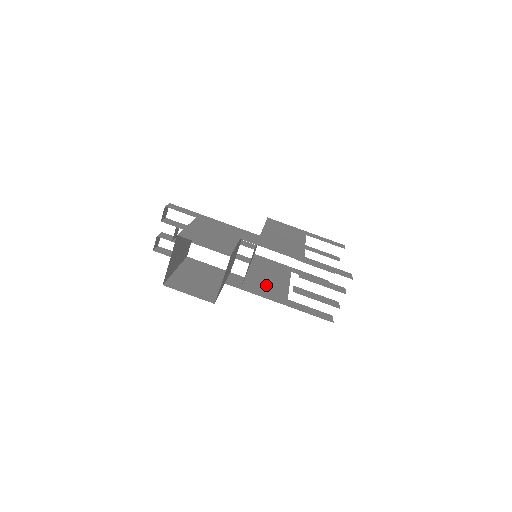
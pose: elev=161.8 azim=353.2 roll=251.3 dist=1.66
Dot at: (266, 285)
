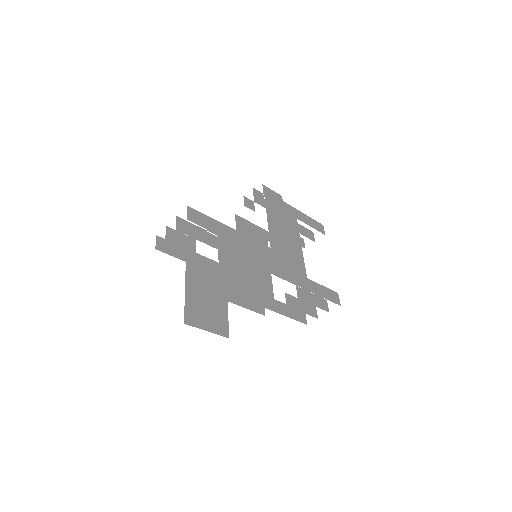
Dot at: occluded
